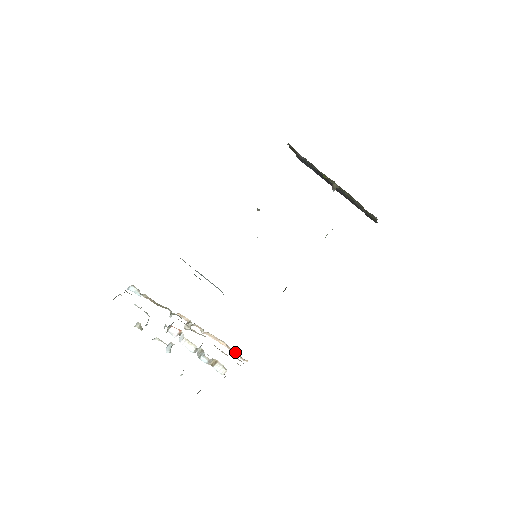
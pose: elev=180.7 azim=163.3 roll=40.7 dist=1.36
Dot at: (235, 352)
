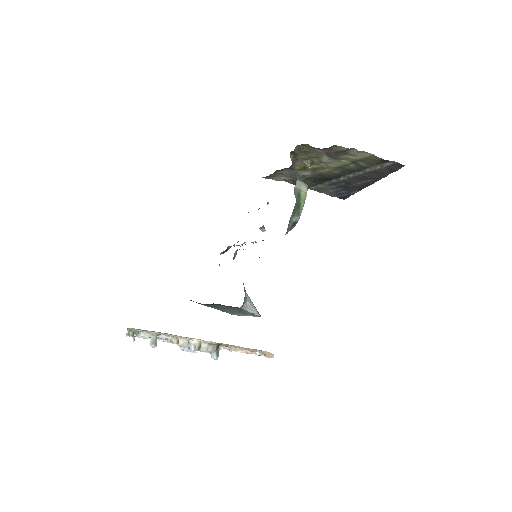
Dot at: (261, 354)
